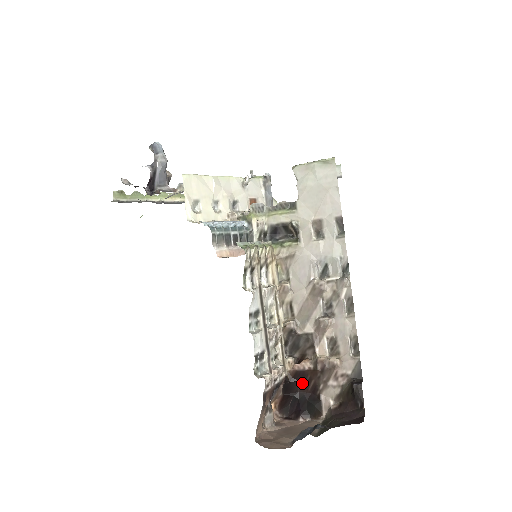
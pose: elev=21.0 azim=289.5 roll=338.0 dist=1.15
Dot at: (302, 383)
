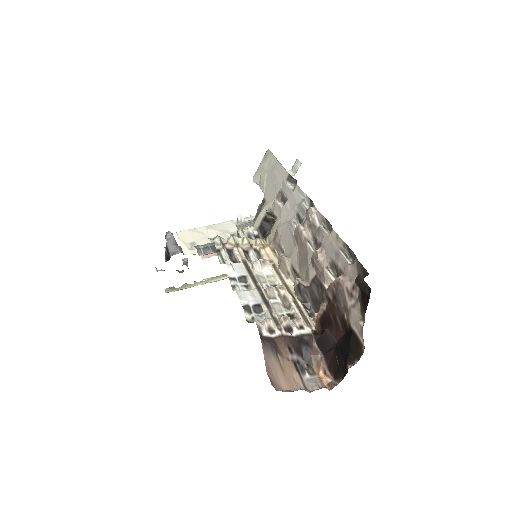
Dot at: (332, 328)
